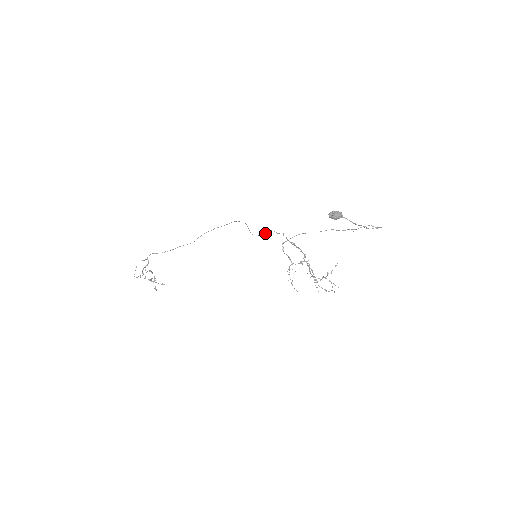
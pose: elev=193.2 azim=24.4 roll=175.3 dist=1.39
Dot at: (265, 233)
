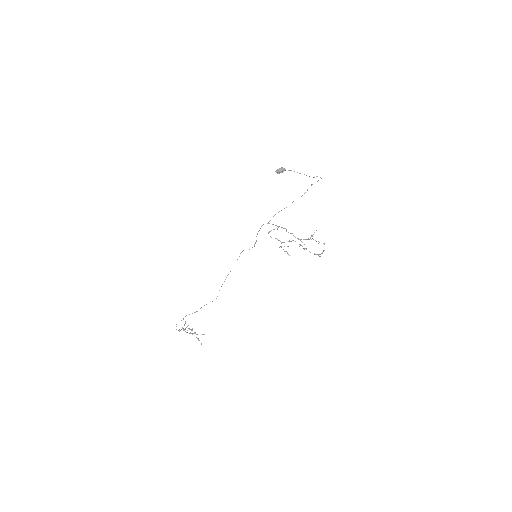
Dot at: (256, 240)
